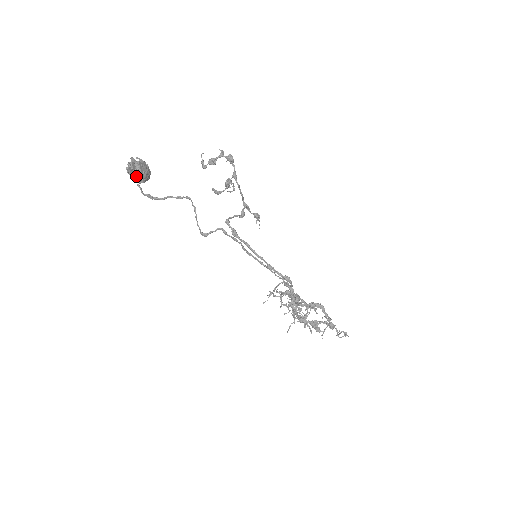
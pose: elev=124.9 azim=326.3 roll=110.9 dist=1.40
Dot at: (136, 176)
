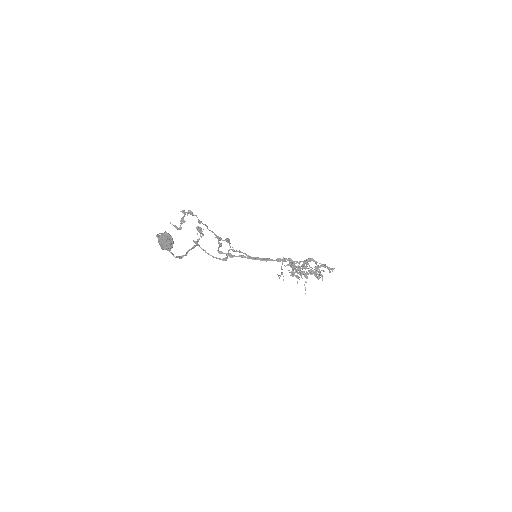
Dot at: (168, 244)
